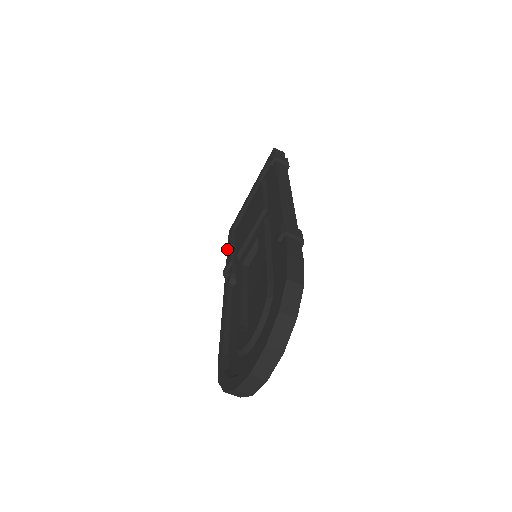
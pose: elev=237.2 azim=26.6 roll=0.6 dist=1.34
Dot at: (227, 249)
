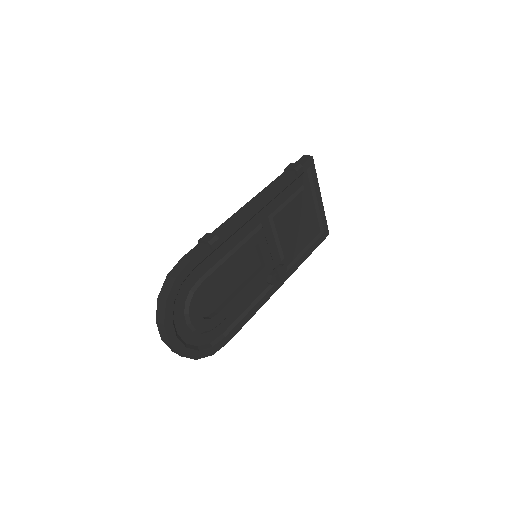
Dot at: occluded
